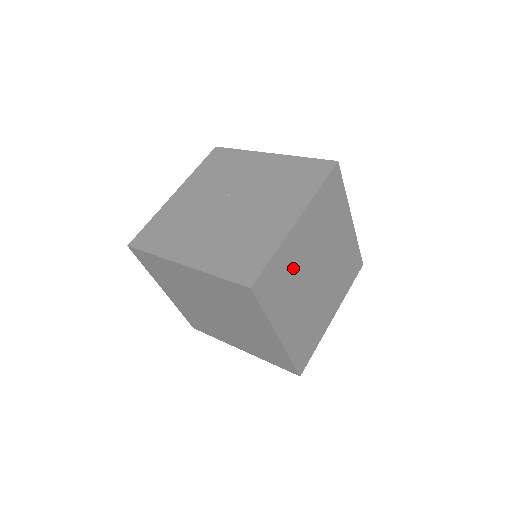
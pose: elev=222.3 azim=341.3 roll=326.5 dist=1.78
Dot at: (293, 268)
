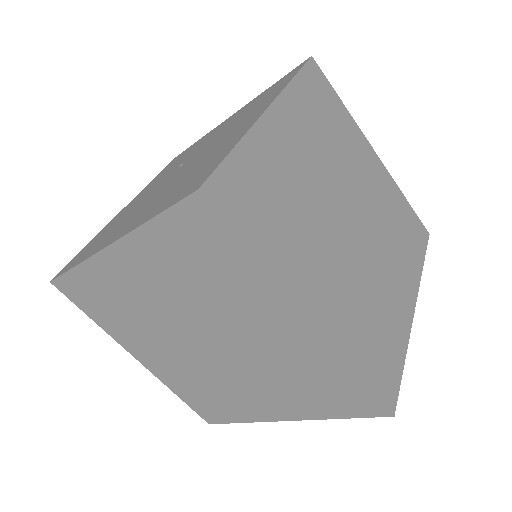
Dot at: (290, 188)
